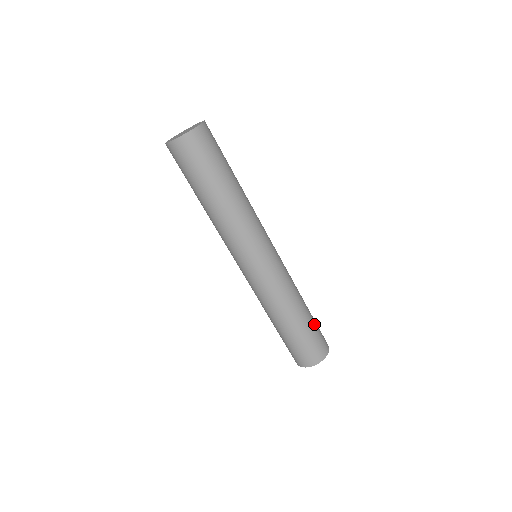
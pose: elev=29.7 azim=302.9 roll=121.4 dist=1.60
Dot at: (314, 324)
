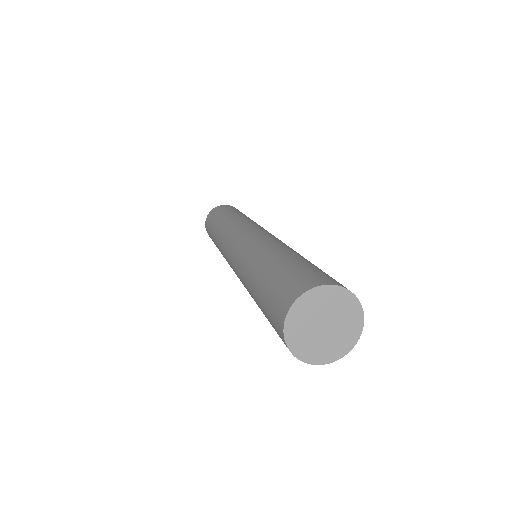
Dot at: (314, 266)
